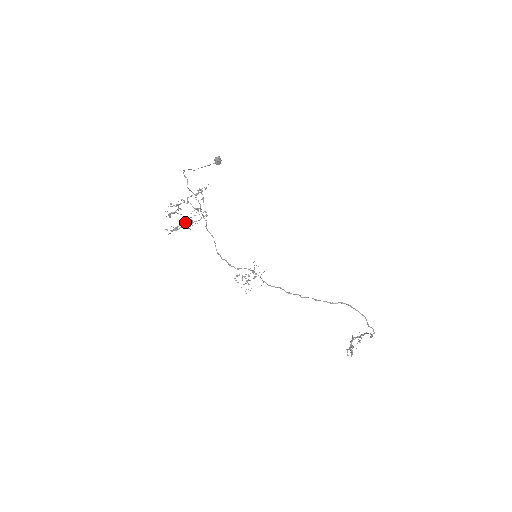
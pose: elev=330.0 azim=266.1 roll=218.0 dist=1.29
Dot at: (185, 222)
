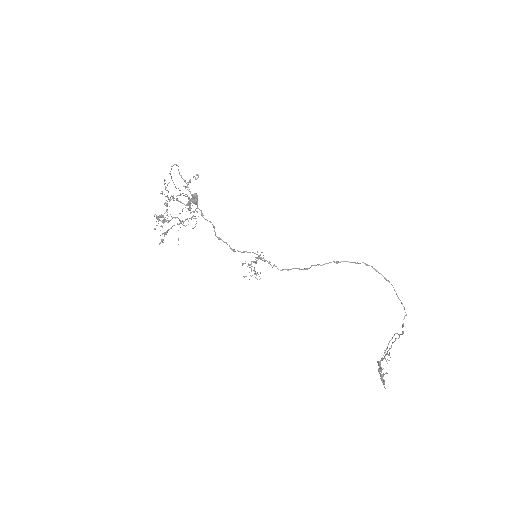
Dot at: occluded
